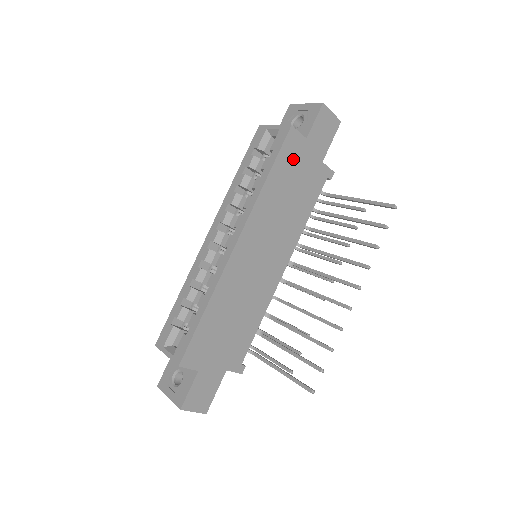
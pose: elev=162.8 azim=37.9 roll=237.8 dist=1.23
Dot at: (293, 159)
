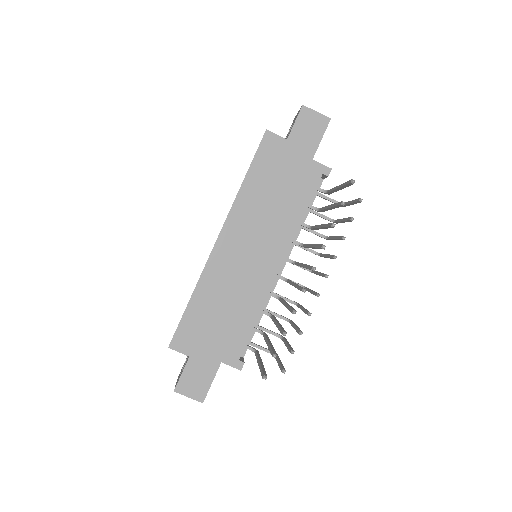
Dot at: (273, 160)
